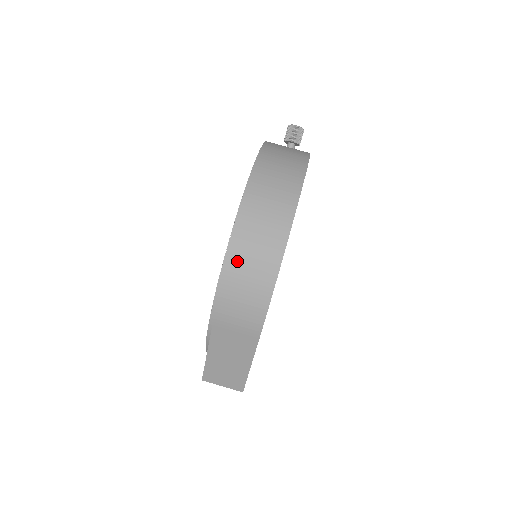
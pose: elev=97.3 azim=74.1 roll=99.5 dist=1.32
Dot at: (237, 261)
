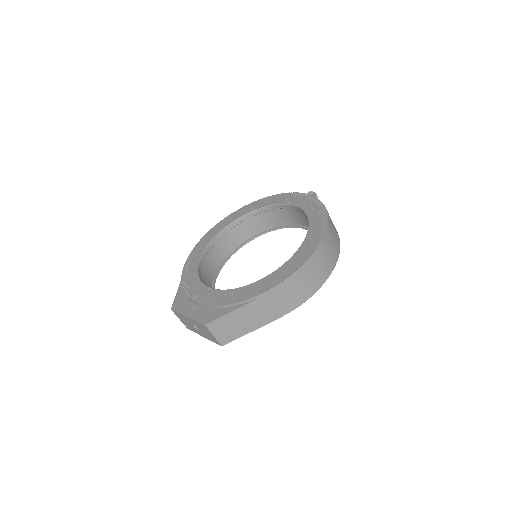
Dot at: (311, 266)
